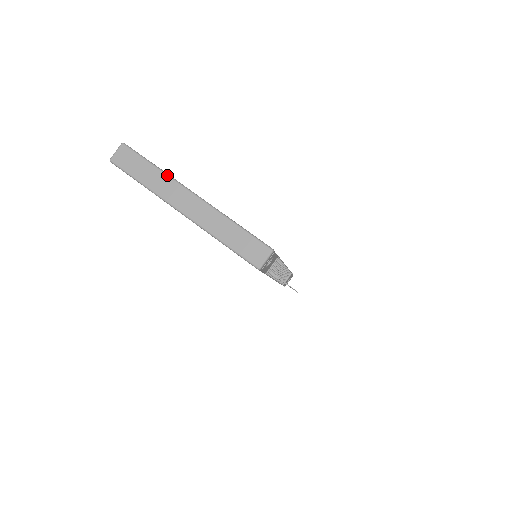
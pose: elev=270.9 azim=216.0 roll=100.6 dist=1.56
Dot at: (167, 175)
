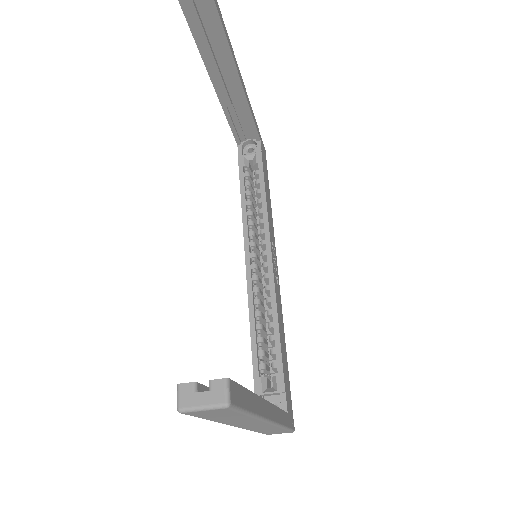
Dot at: (259, 420)
